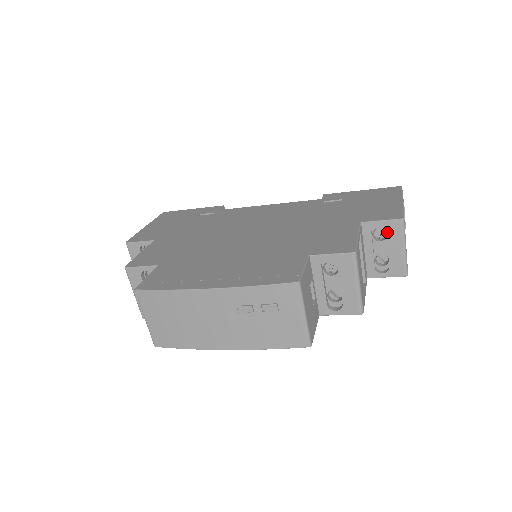
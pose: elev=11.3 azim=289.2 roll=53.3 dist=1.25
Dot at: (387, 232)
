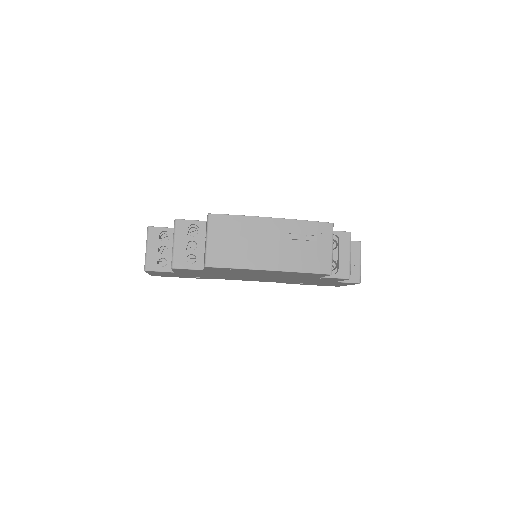
Dot at: (351, 249)
